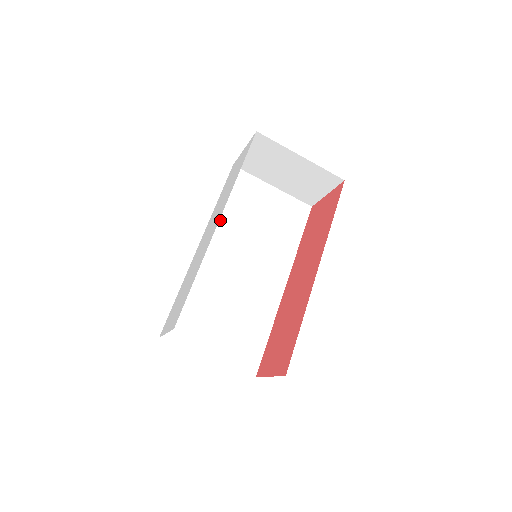
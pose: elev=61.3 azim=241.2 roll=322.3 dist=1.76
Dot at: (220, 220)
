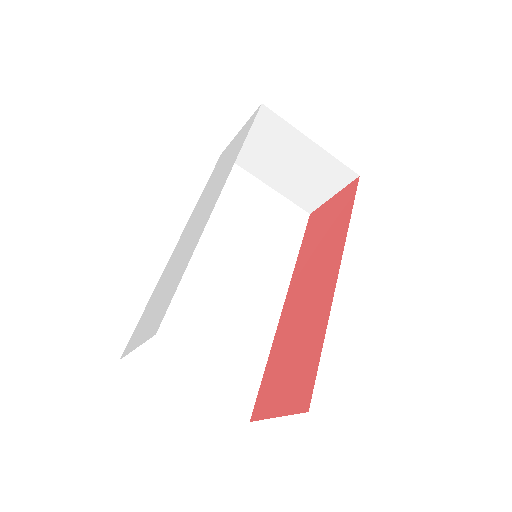
Dot at: occluded
